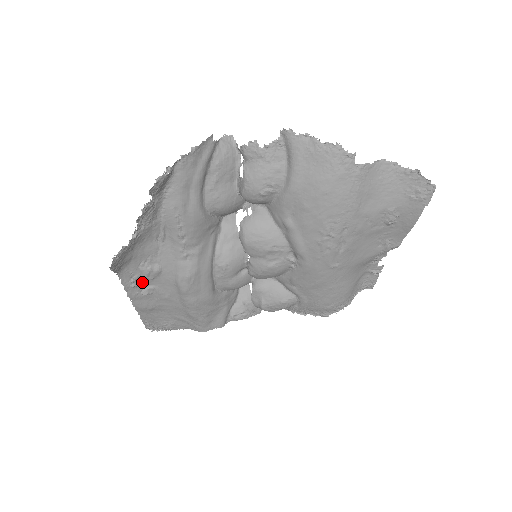
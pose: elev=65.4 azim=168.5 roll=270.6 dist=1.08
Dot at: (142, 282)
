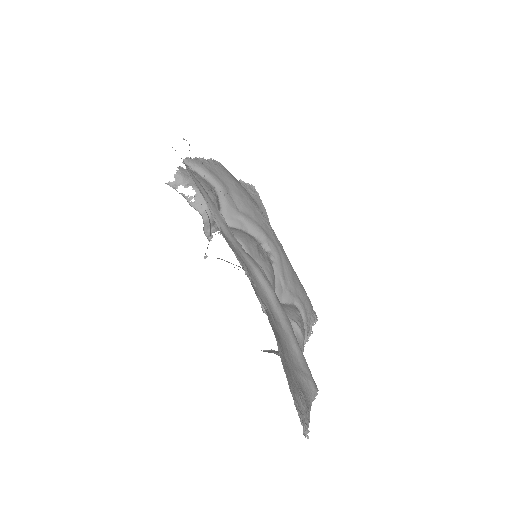
Dot at: occluded
